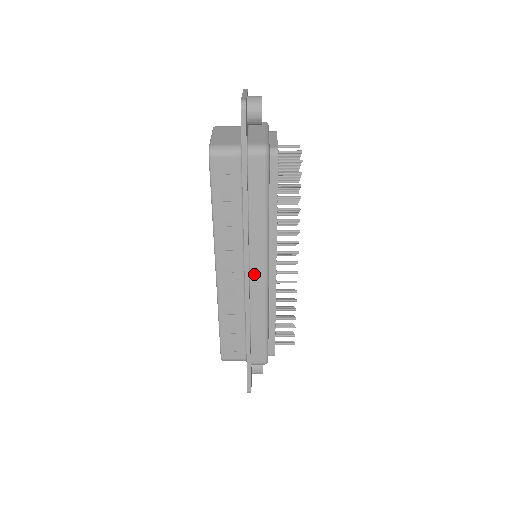
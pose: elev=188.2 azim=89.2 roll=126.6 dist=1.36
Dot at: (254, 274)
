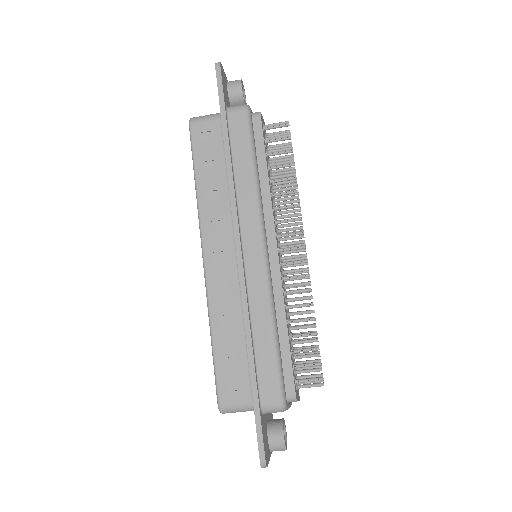
Dot at: (249, 254)
